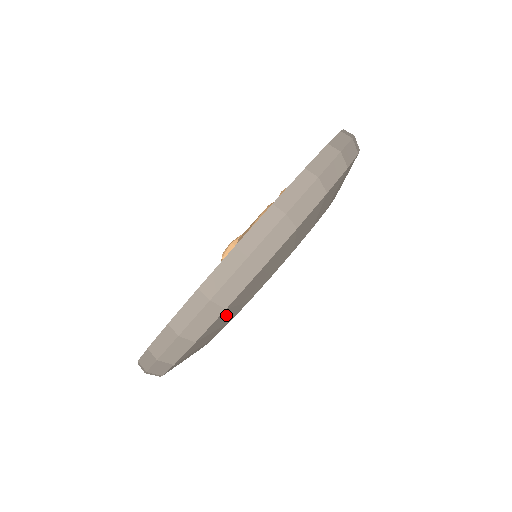
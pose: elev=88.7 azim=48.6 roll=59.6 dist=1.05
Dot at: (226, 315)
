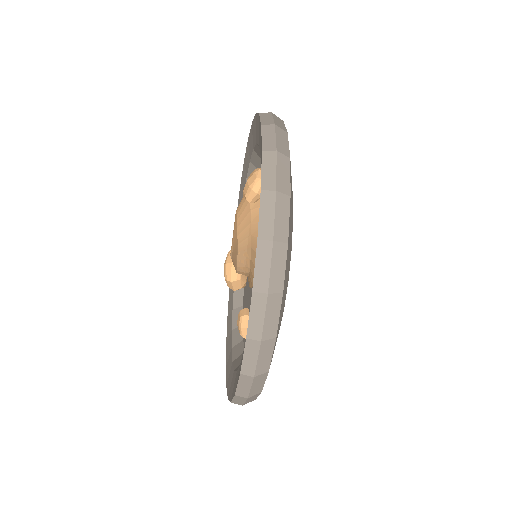
Dot at: (283, 301)
